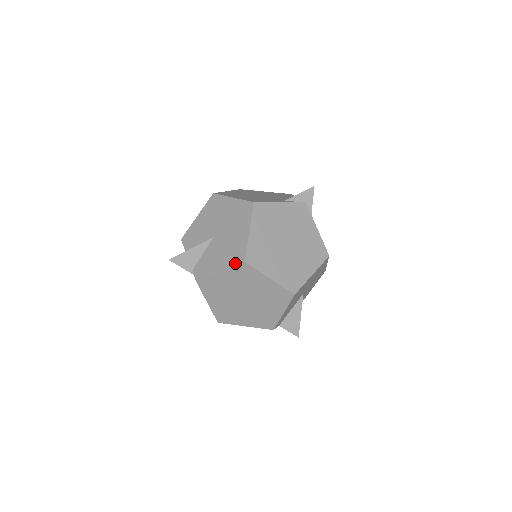
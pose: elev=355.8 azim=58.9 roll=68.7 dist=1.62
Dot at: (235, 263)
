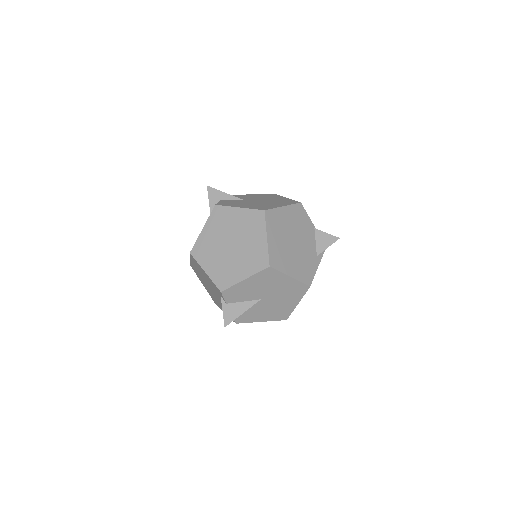
Dot at: (278, 320)
